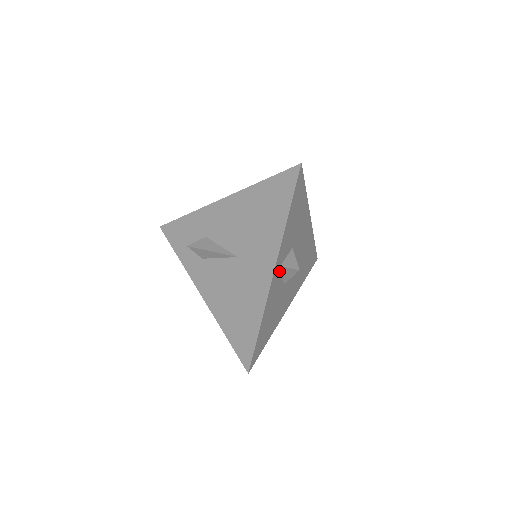
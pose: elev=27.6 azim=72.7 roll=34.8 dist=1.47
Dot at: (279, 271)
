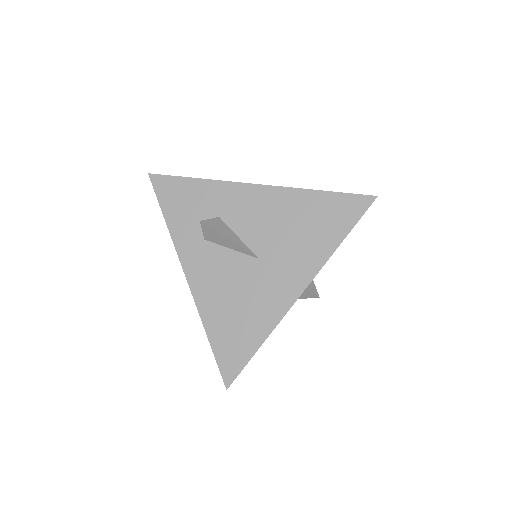
Dot at: occluded
